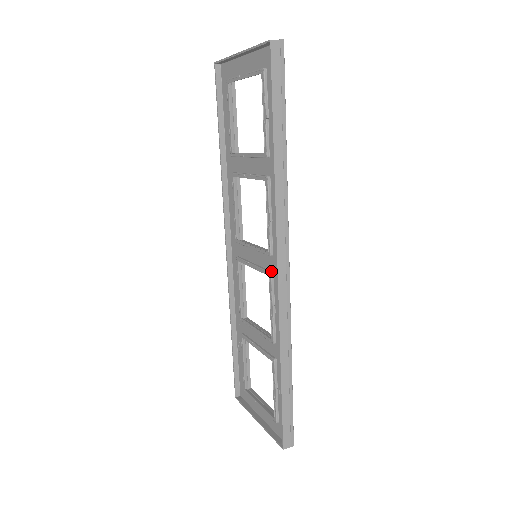
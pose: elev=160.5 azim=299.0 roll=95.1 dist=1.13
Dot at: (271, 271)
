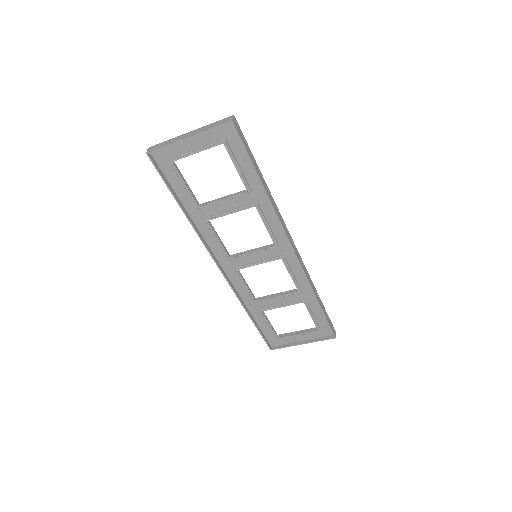
Dot at: (281, 255)
